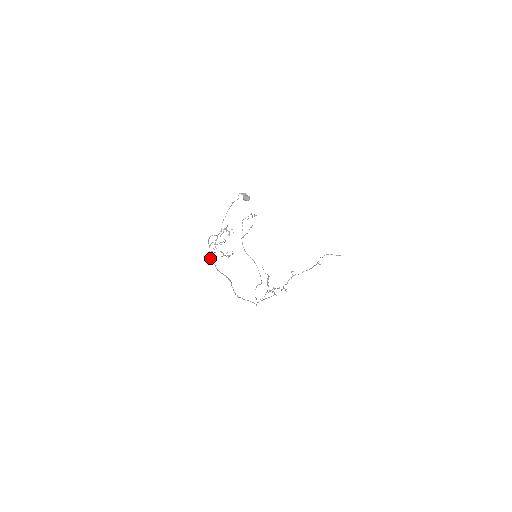
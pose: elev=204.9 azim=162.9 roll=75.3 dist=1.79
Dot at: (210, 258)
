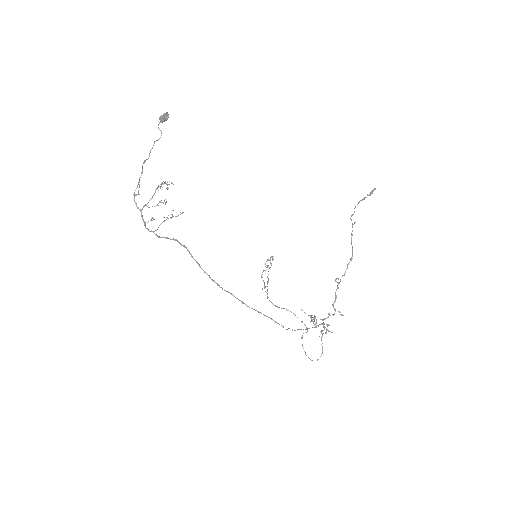
Dot at: (147, 229)
